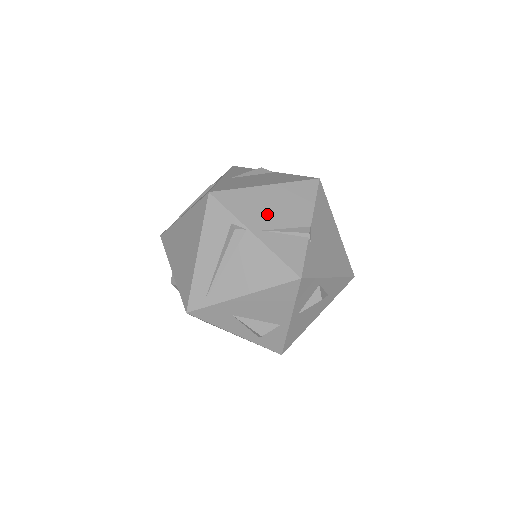
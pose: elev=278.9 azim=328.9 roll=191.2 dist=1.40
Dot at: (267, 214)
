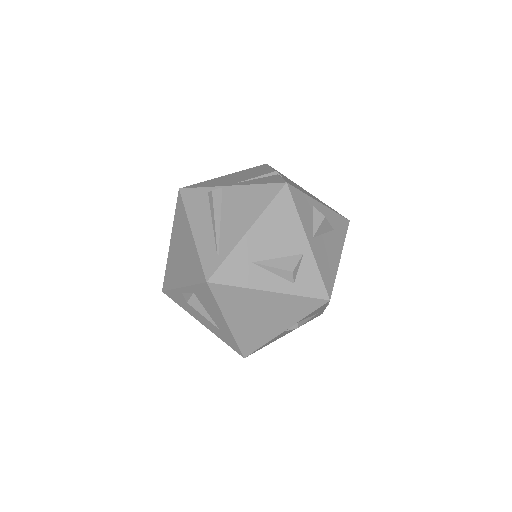
Dot at: (235, 179)
